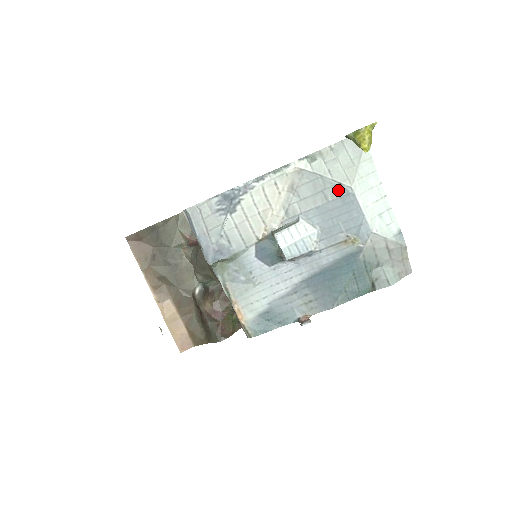
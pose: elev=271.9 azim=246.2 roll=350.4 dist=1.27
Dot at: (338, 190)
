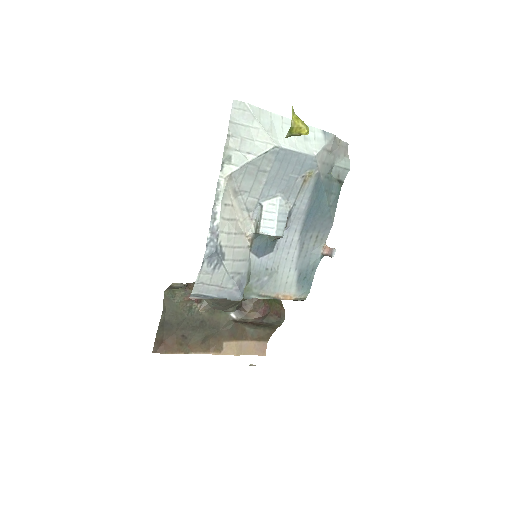
Dot at: (268, 158)
